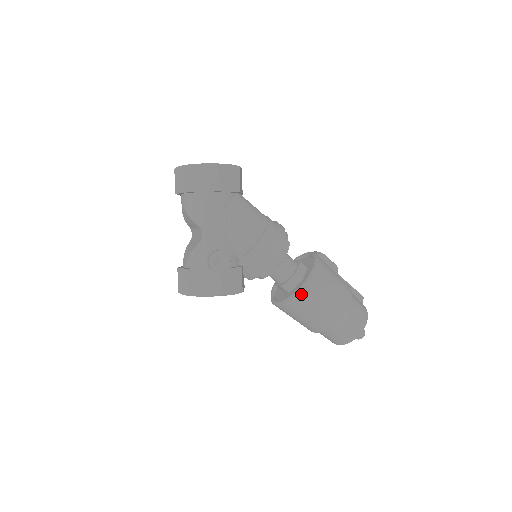
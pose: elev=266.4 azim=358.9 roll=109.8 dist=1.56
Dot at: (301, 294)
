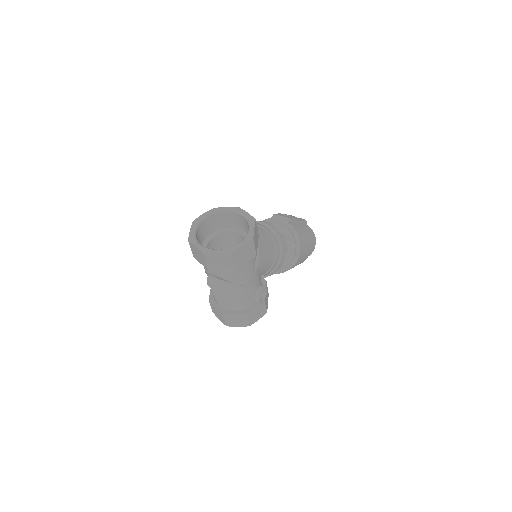
Dot at: (296, 263)
